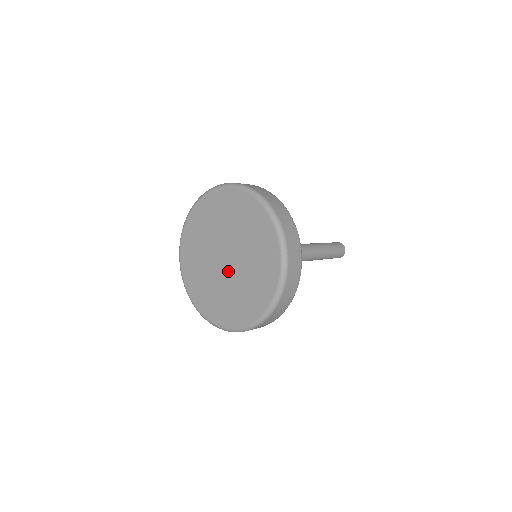
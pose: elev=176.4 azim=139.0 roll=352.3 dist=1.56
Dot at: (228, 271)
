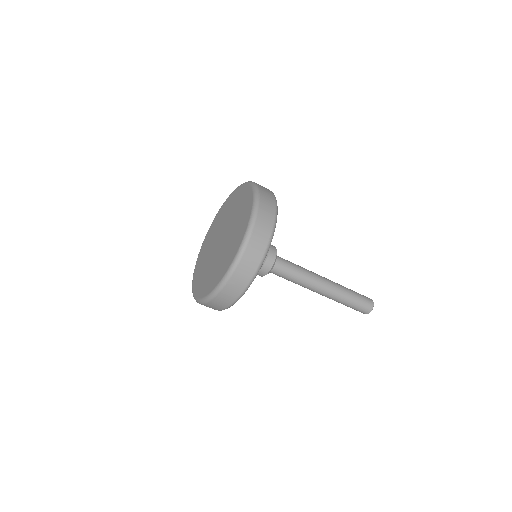
Dot at: (224, 241)
